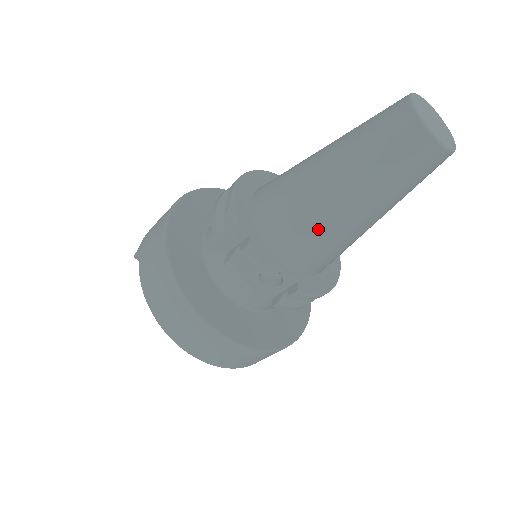
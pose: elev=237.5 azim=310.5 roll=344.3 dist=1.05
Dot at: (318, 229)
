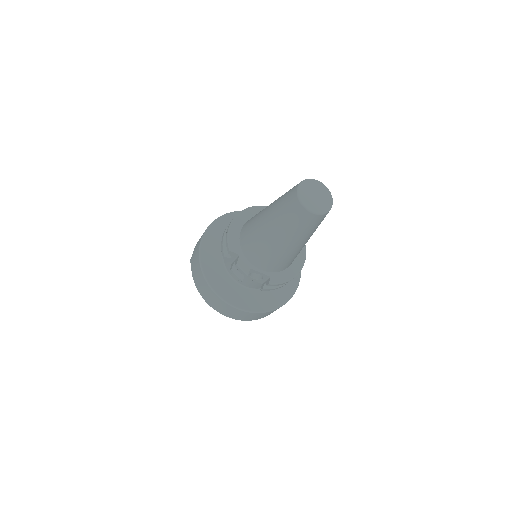
Dot at: (271, 253)
